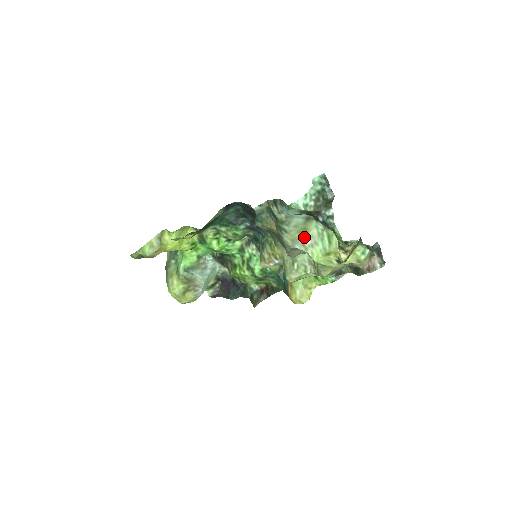
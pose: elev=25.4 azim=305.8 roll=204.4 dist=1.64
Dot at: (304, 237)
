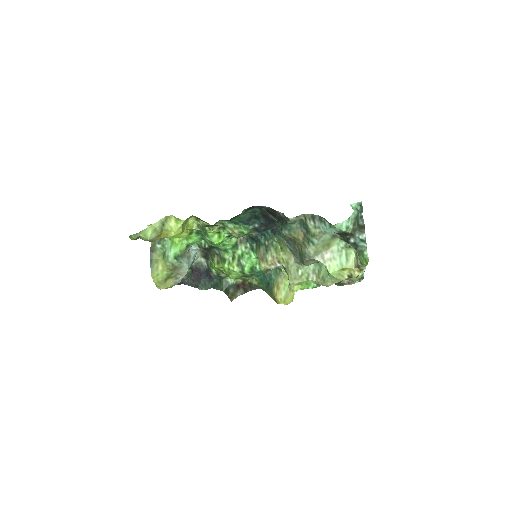
Dot at: (325, 251)
